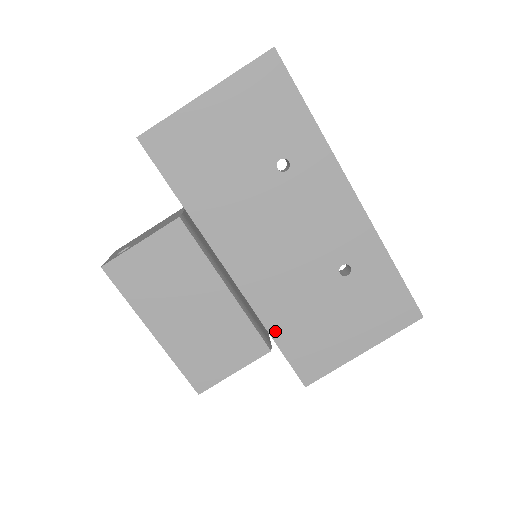
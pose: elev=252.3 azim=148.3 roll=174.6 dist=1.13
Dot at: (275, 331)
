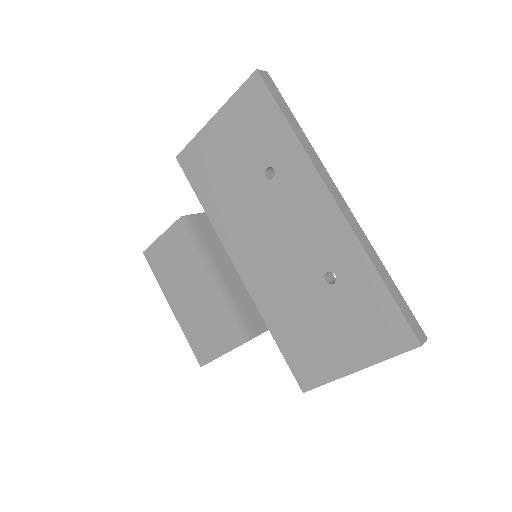
Dot at: (274, 329)
